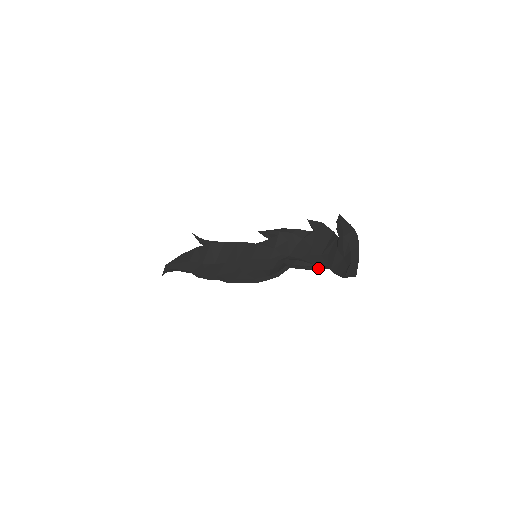
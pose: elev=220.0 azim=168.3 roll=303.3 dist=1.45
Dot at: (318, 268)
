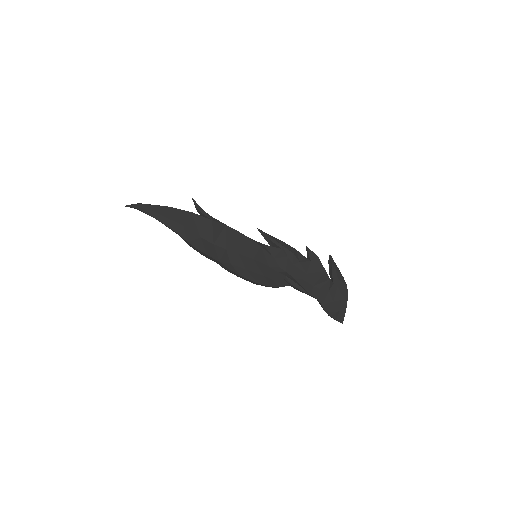
Dot at: (308, 294)
